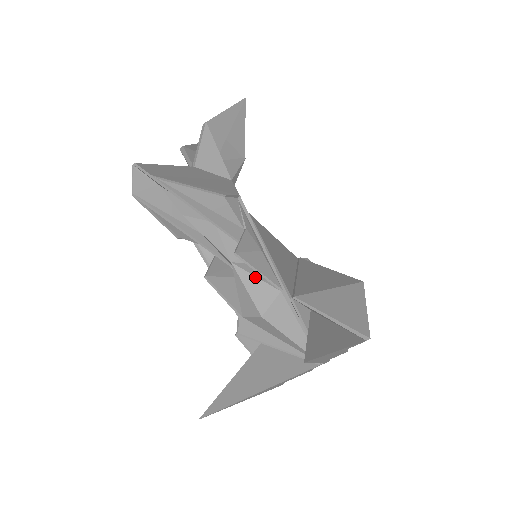
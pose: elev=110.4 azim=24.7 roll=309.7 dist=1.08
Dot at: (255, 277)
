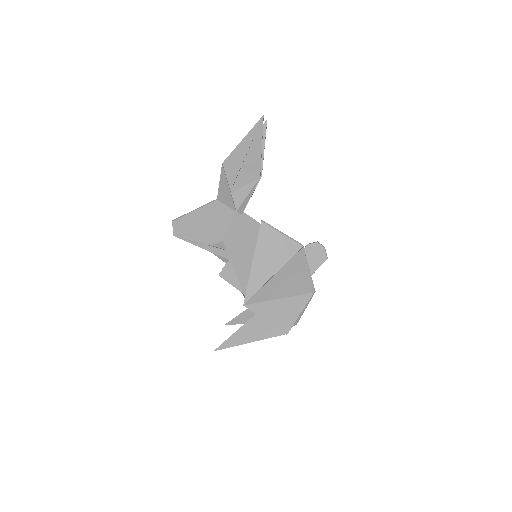
Dot at: occluded
